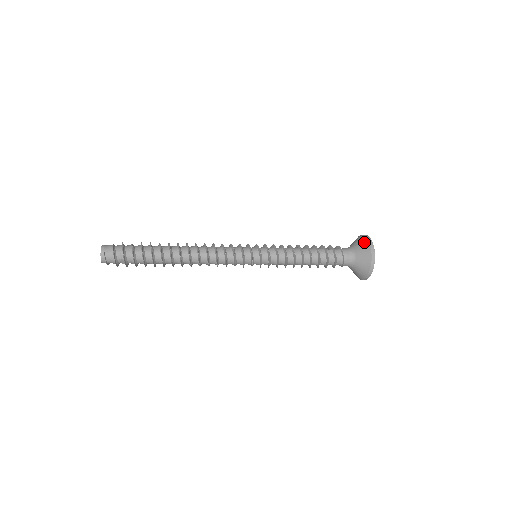
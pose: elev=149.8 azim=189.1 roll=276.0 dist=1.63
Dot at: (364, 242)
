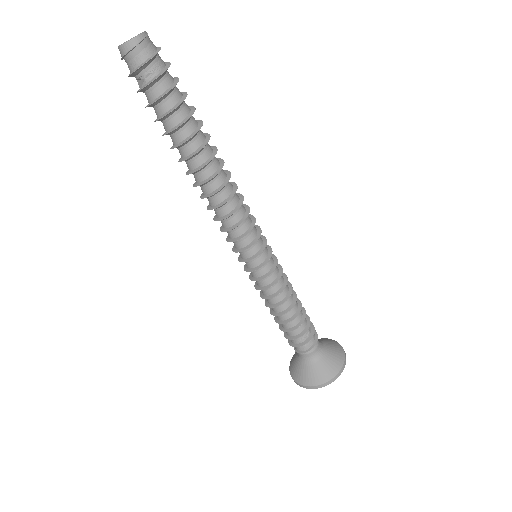
Dot at: (339, 360)
